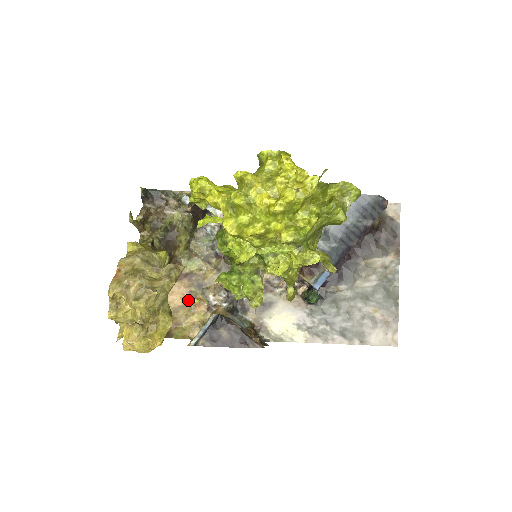
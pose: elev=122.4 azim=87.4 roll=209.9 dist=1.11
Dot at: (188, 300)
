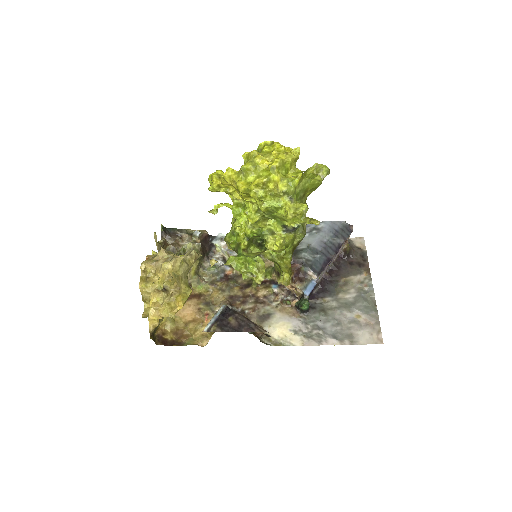
Dot at: (197, 315)
